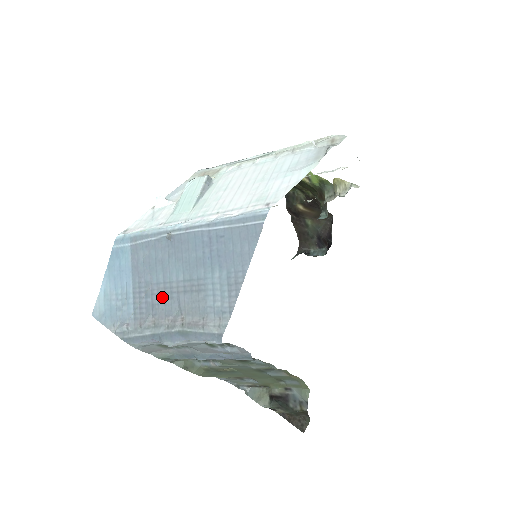
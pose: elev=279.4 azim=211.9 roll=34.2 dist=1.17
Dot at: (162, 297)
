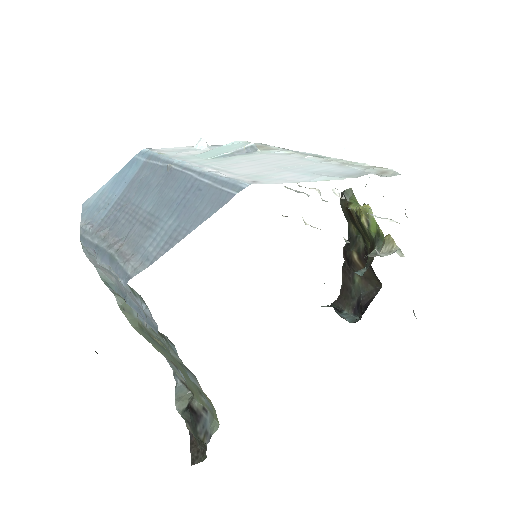
Dot at: (126, 217)
